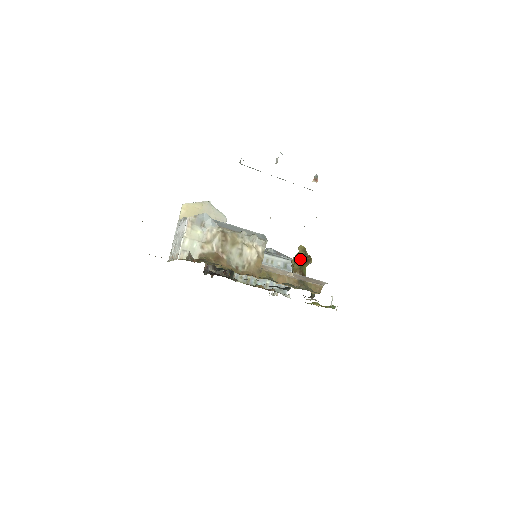
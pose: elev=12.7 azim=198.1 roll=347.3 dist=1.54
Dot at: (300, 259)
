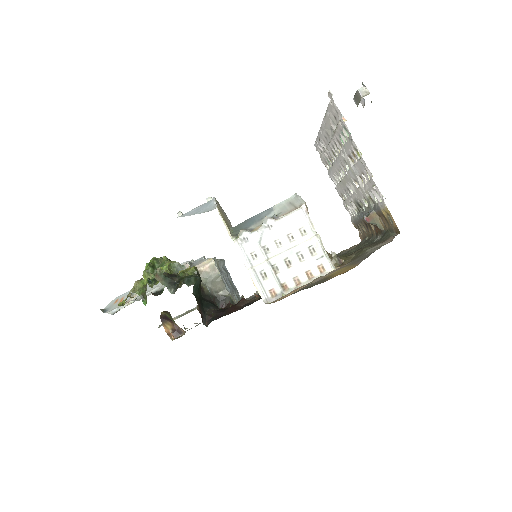
Dot at: occluded
